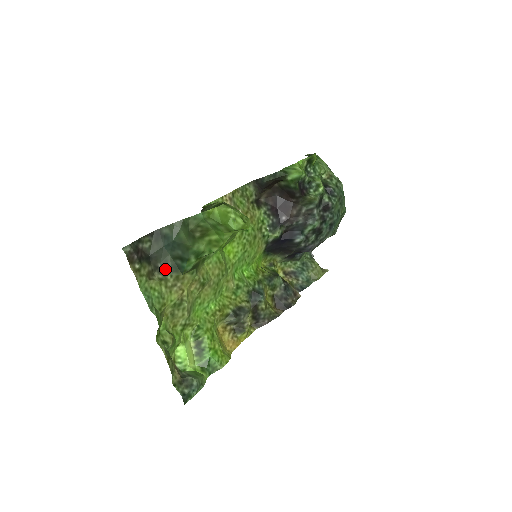
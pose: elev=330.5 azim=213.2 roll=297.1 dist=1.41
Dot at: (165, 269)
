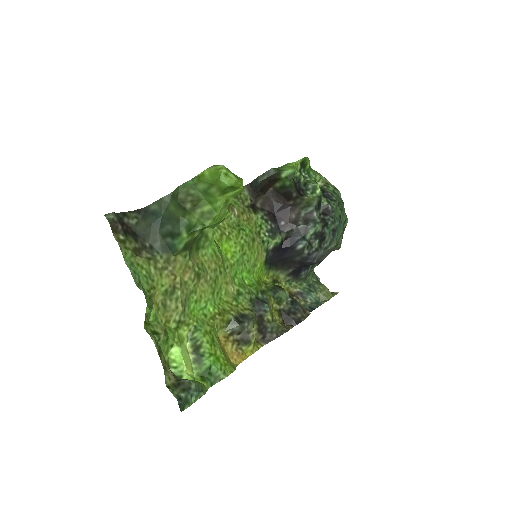
Dot at: (154, 249)
